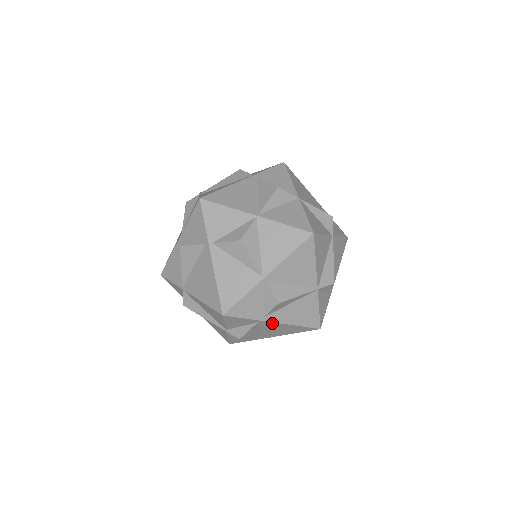
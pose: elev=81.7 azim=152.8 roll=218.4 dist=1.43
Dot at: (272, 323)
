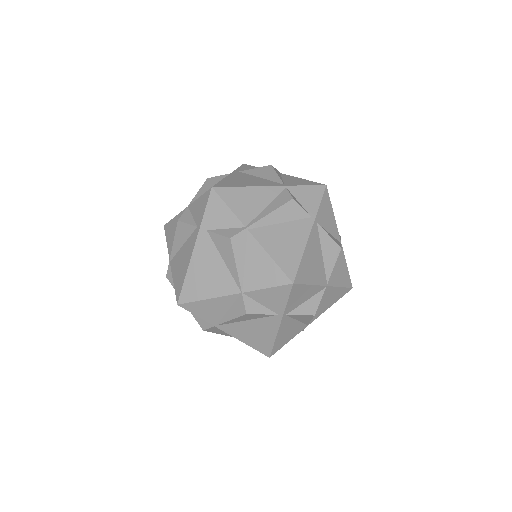
Dot at: occluded
